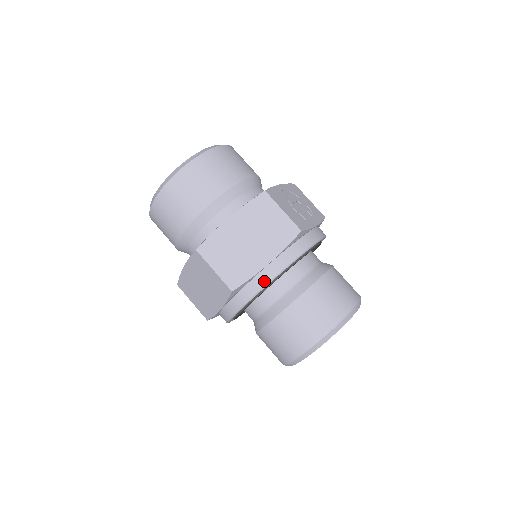
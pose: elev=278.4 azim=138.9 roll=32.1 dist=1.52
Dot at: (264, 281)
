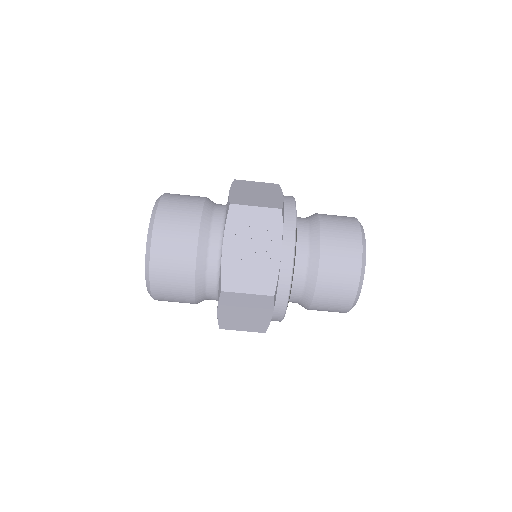
Dot at: (279, 319)
